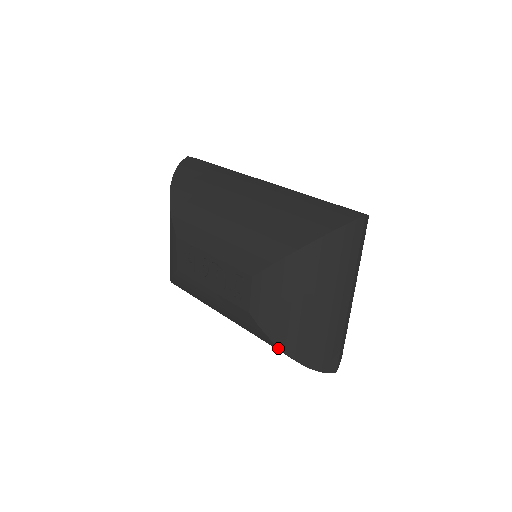
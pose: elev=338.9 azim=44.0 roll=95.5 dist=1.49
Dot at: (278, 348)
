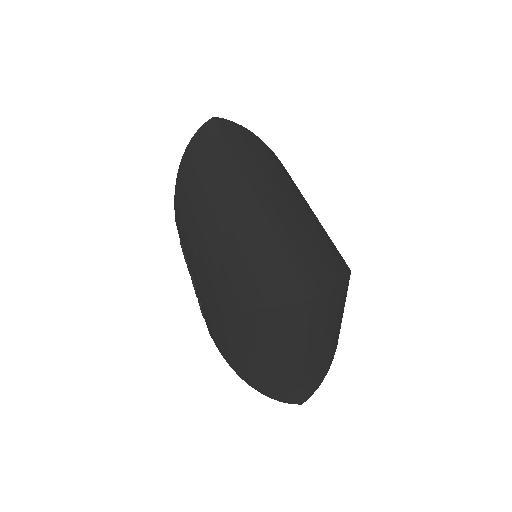
Dot at: occluded
